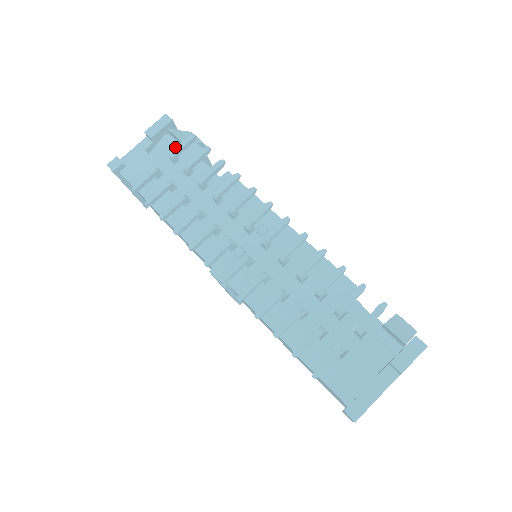
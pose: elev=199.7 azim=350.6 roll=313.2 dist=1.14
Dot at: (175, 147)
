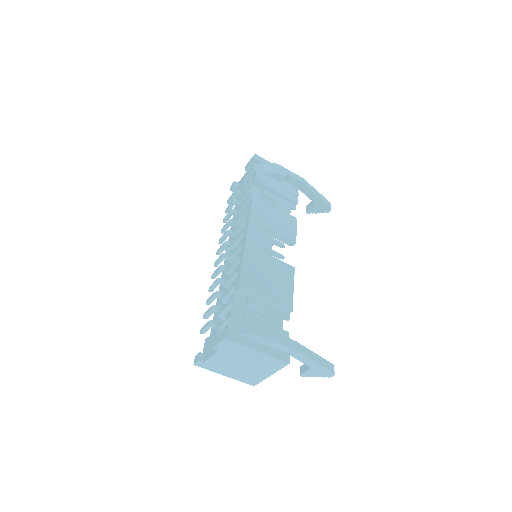
Dot at: occluded
